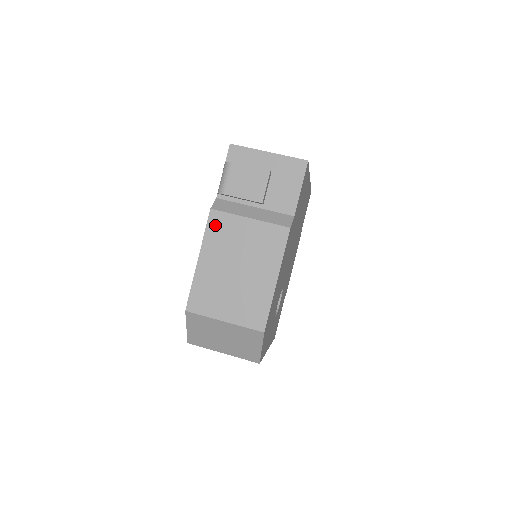
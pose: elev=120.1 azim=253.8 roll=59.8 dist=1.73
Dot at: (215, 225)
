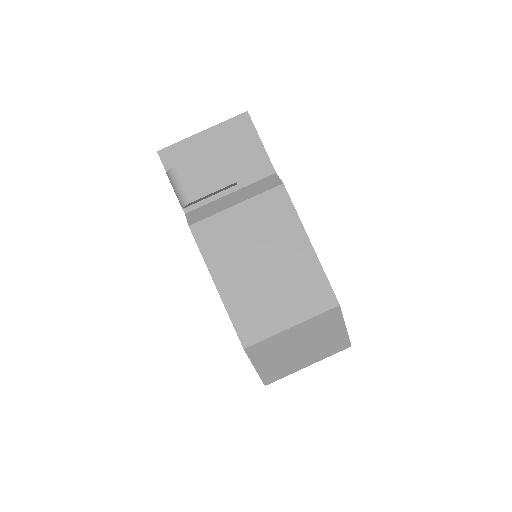
Dot at: (206, 238)
